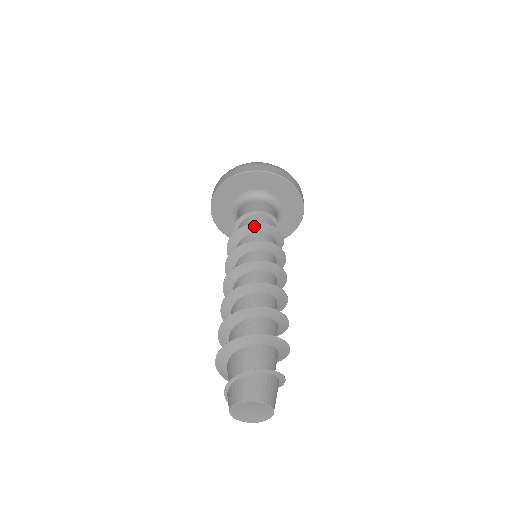
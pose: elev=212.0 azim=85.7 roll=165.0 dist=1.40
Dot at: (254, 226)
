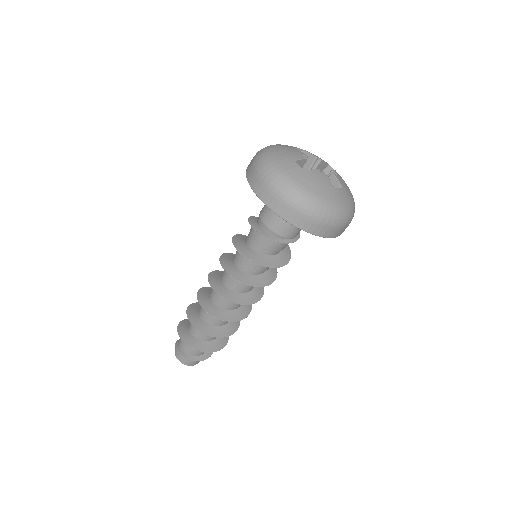
Dot at: (280, 265)
